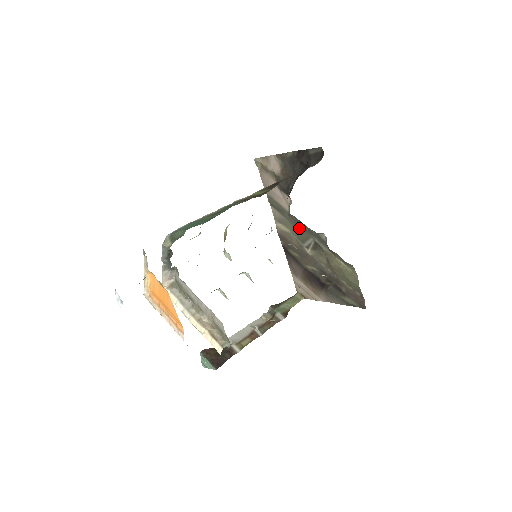
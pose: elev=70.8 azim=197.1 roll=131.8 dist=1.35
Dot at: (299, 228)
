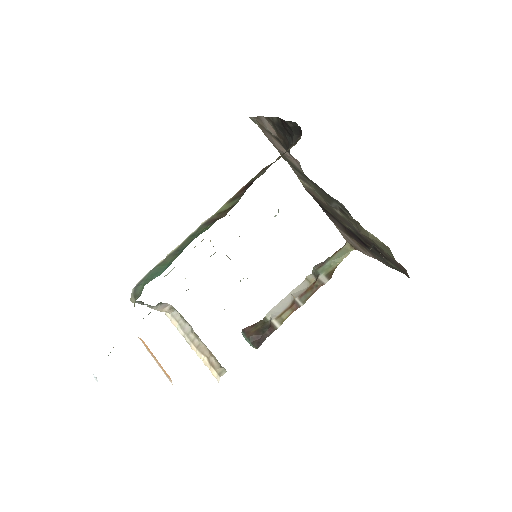
Dot at: (320, 190)
